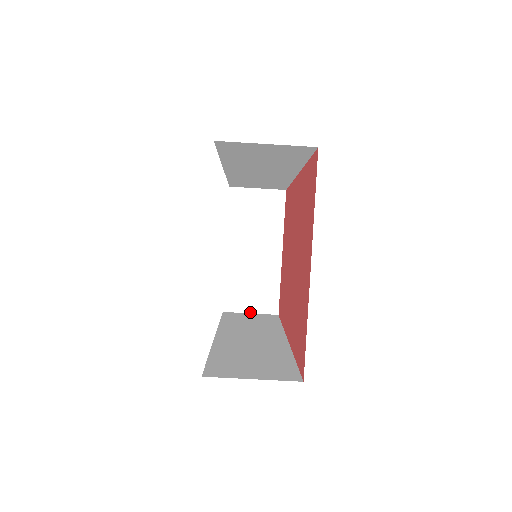
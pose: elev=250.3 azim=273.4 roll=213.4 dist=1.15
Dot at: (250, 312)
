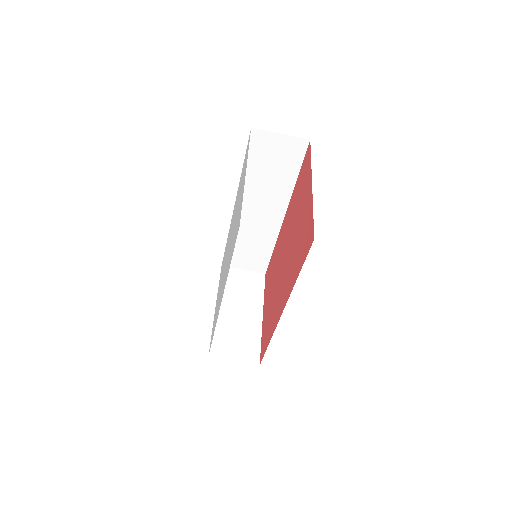
Dot at: (234, 360)
